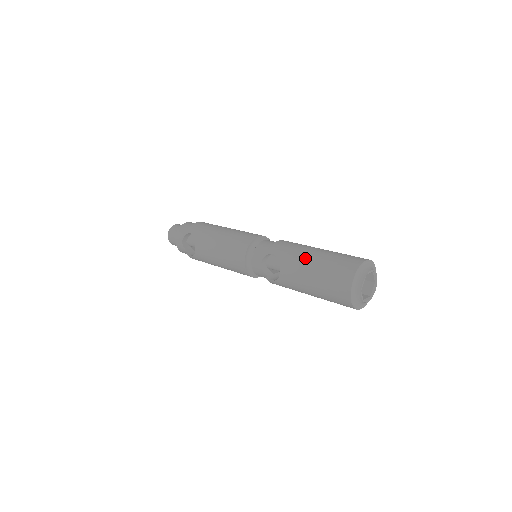
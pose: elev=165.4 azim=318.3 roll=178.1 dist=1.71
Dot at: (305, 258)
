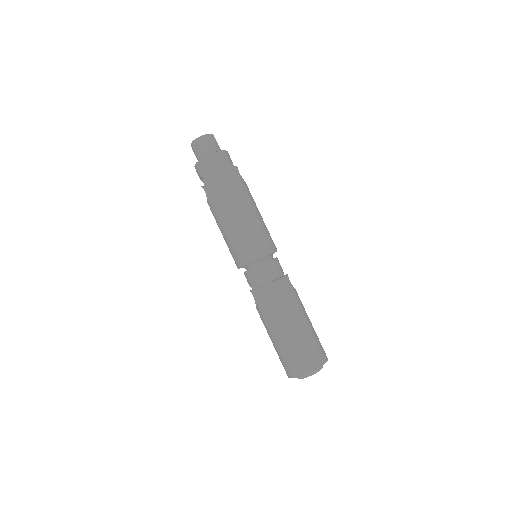
Dot at: (276, 328)
